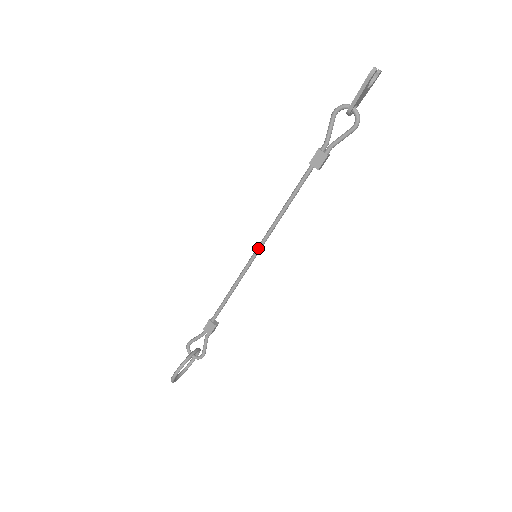
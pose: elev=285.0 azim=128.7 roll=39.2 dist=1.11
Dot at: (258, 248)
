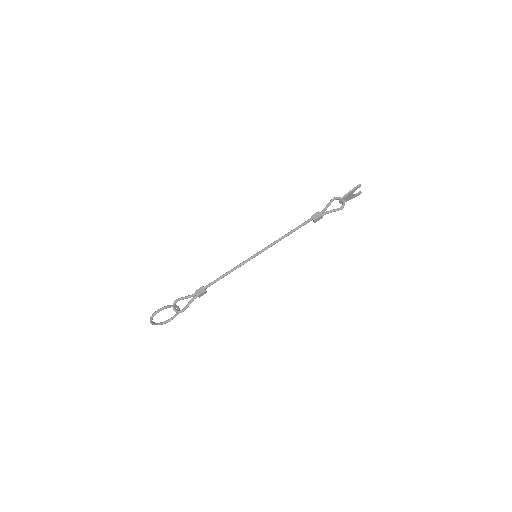
Dot at: (260, 251)
